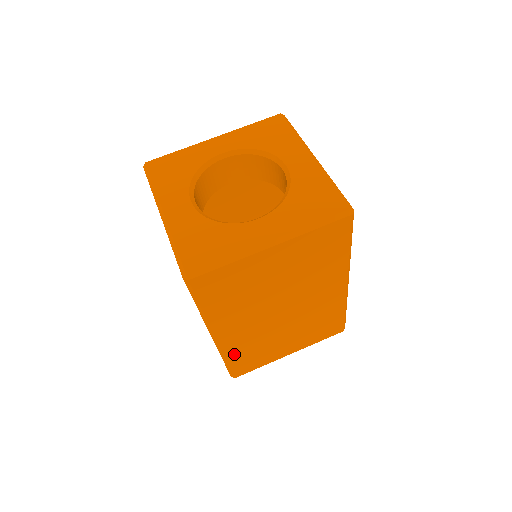
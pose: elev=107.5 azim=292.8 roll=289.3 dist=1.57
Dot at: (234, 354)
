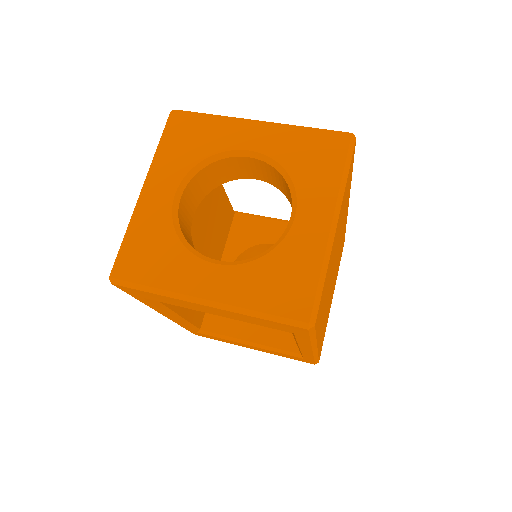
Dot at: (320, 345)
